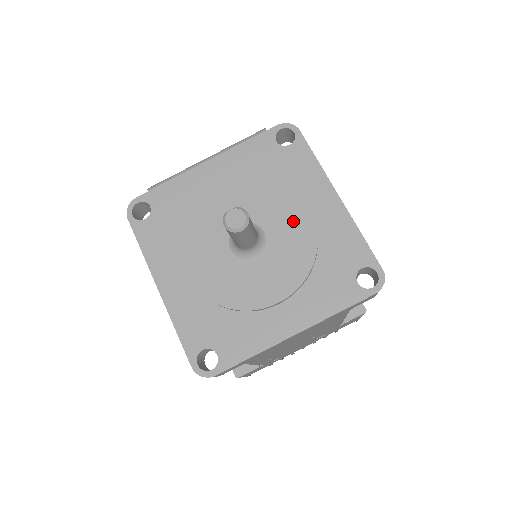
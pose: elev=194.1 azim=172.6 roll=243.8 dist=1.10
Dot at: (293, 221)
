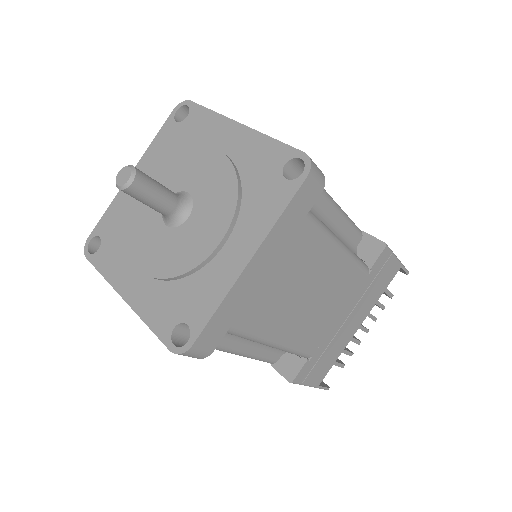
Dot at: (208, 168)
